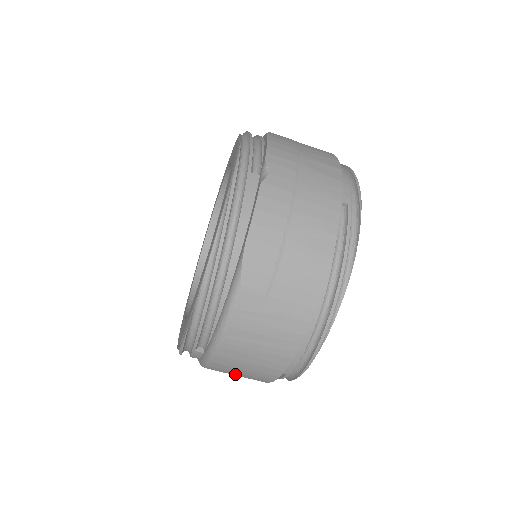
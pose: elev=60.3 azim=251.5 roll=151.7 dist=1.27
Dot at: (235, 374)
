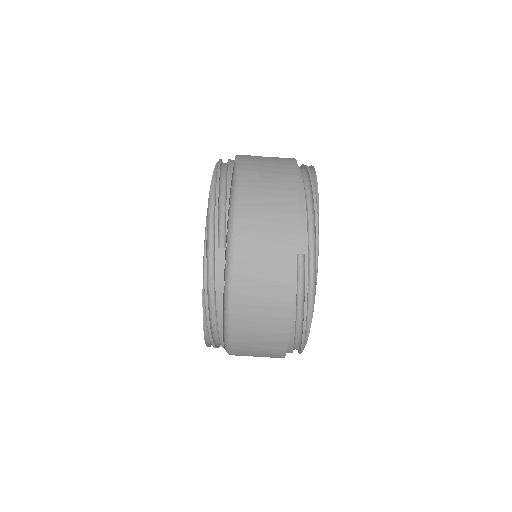
Dot at: (260, 276)
